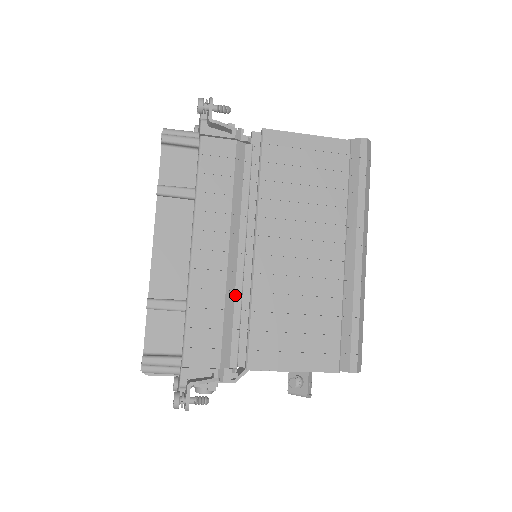
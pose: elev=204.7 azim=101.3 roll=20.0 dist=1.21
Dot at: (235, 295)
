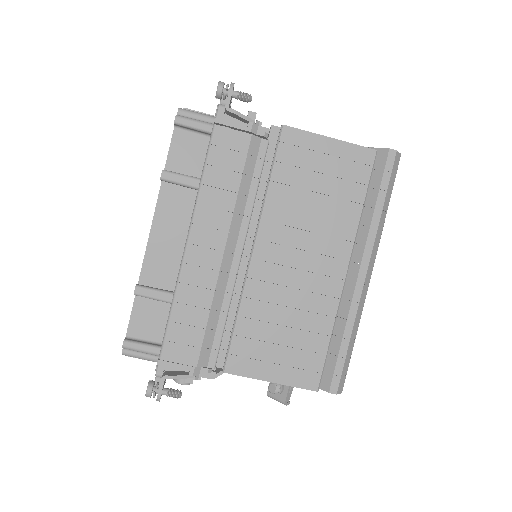
Dot at: (224, 296)
